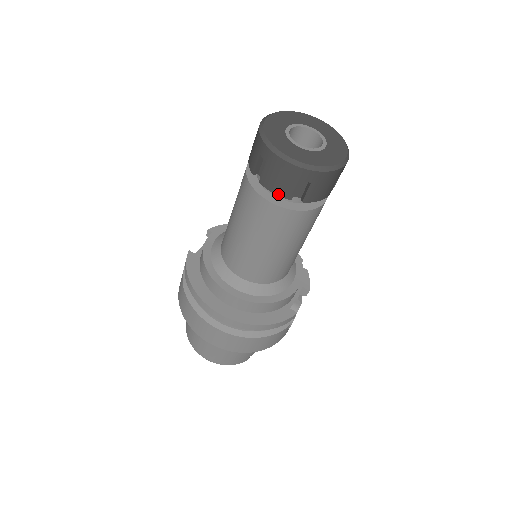
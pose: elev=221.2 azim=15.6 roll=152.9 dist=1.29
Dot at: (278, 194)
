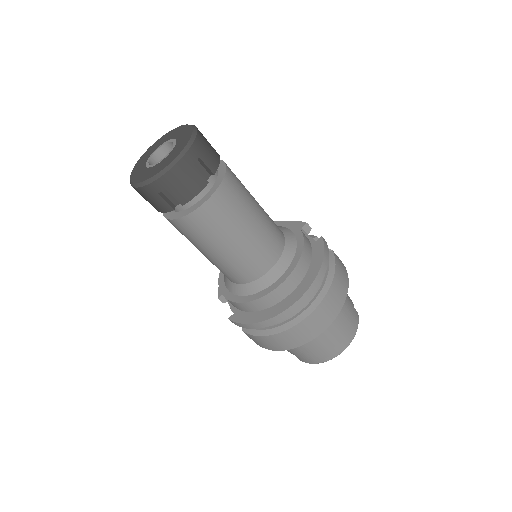
Dot at: (199, 191)
